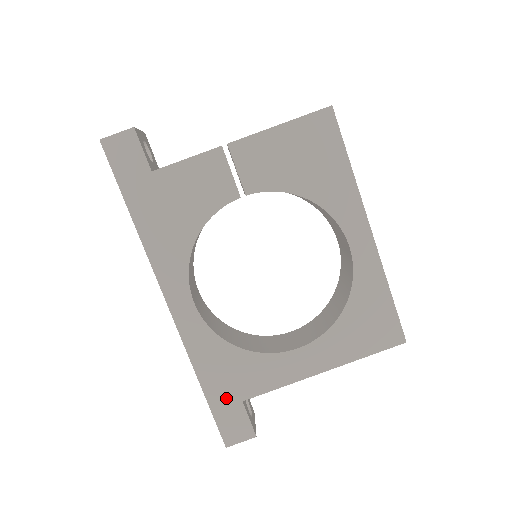
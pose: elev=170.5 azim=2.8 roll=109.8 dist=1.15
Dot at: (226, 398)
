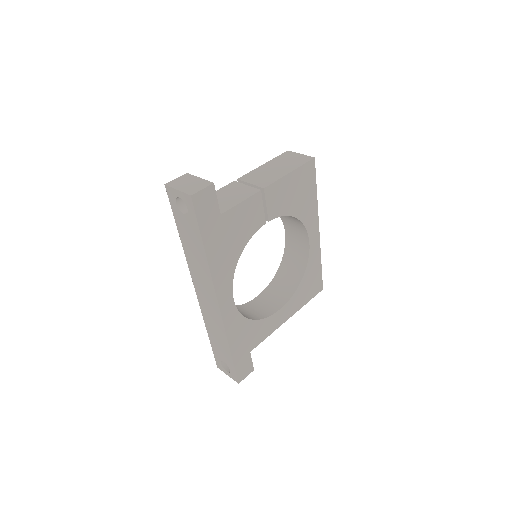
Dot at: (242, 354)
